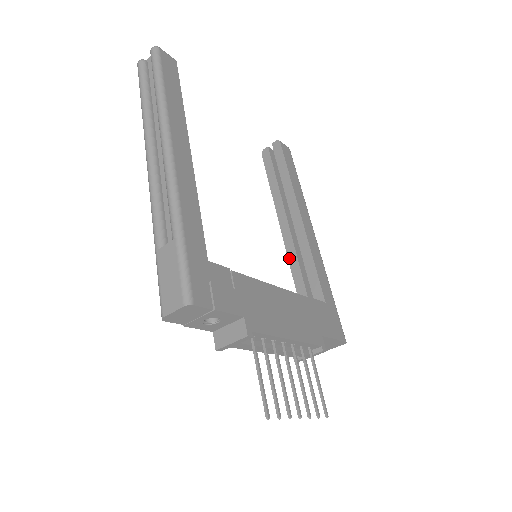
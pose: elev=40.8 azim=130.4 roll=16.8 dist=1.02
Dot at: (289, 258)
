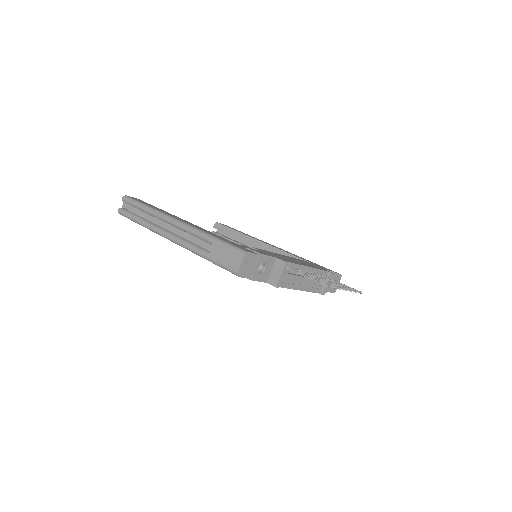
Dot at: occluded
